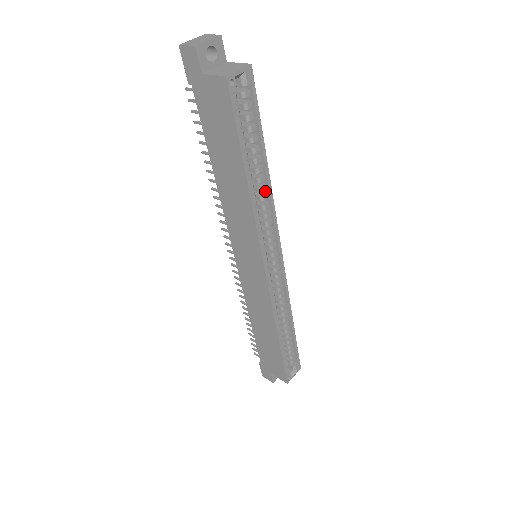
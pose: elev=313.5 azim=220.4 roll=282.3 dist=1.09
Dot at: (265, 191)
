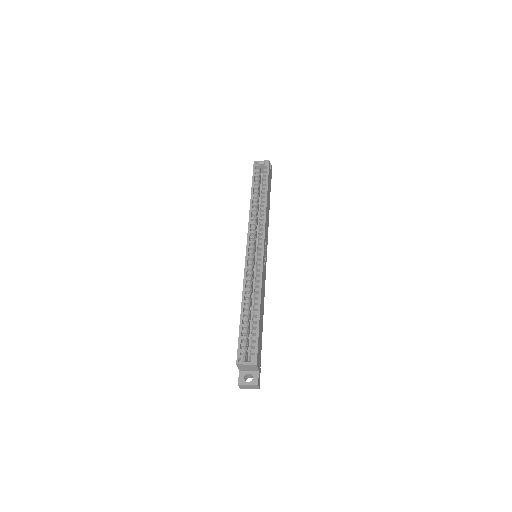
Dot at: (264, 212)
